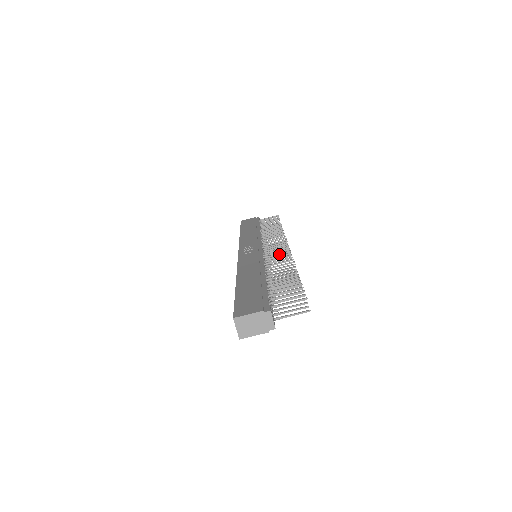
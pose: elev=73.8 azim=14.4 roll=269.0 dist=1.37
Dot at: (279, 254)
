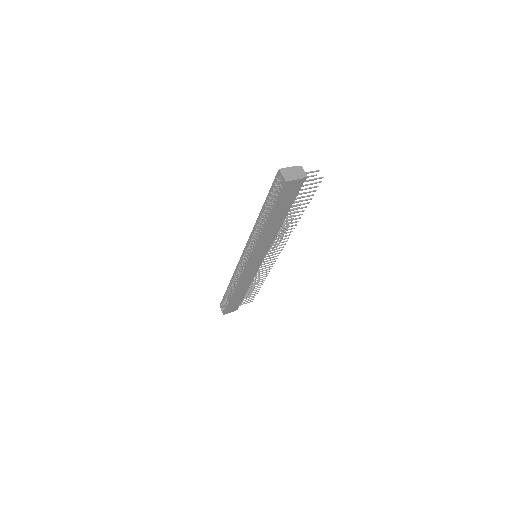
Dot at: occluded
